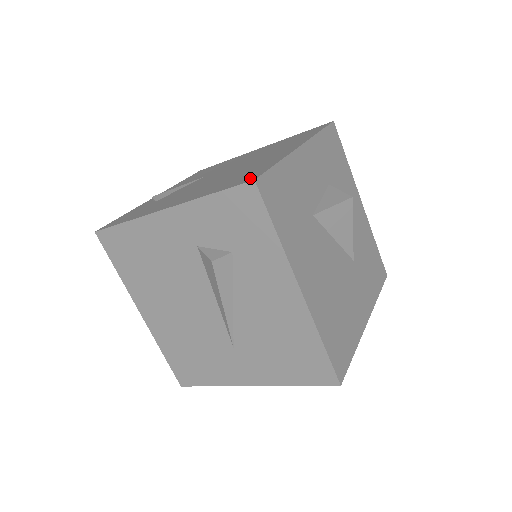
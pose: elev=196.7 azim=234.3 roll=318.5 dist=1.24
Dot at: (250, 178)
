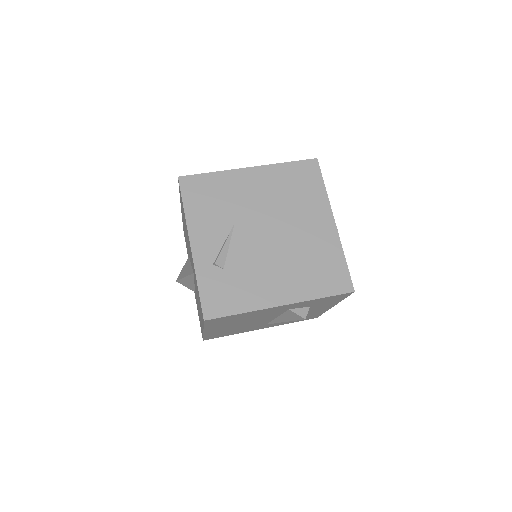
Dot at: (345, 285)
